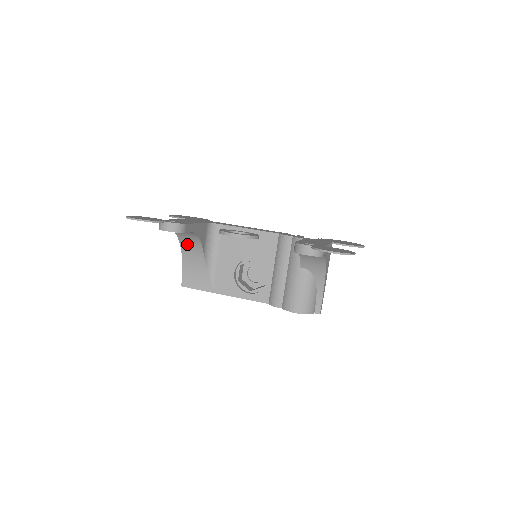
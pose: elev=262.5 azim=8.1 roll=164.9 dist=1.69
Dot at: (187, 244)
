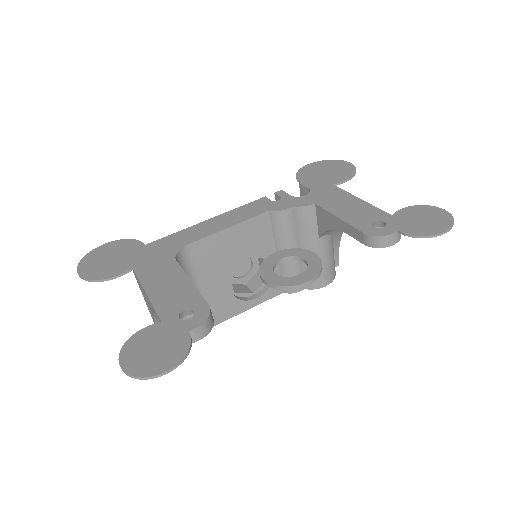
Dot at: occluded
